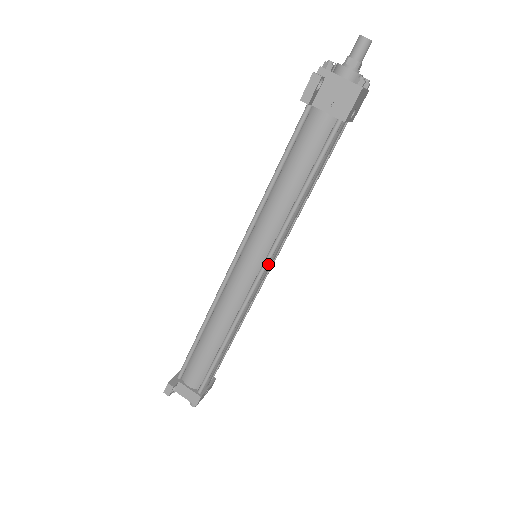
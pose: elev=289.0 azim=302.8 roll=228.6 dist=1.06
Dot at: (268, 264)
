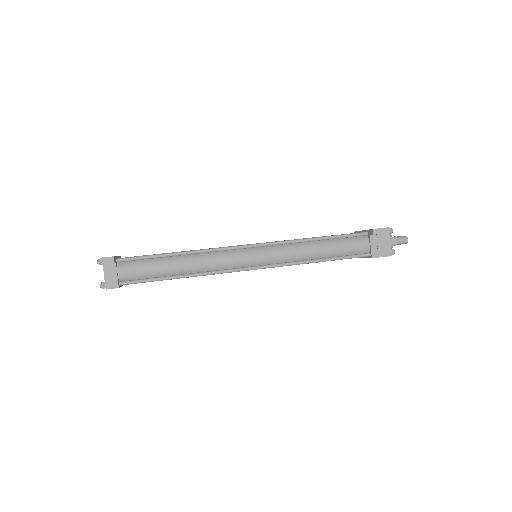
Dot at: occluded
